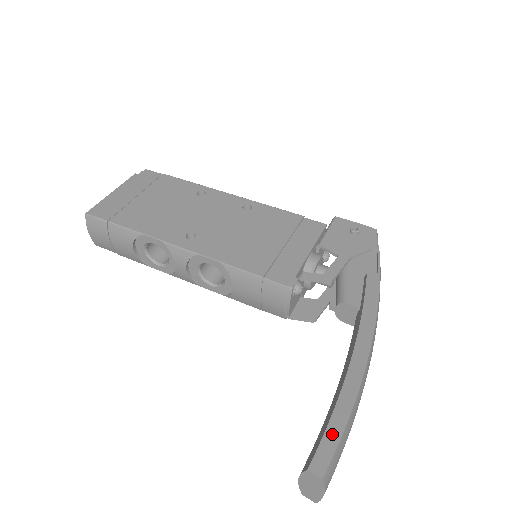
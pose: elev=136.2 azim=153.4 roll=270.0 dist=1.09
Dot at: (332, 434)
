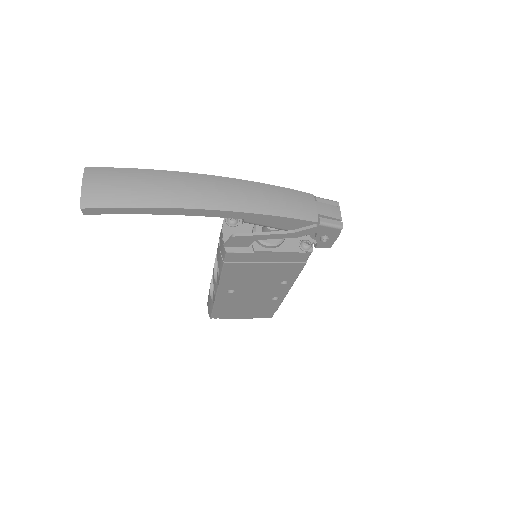
Dot at: occluded
